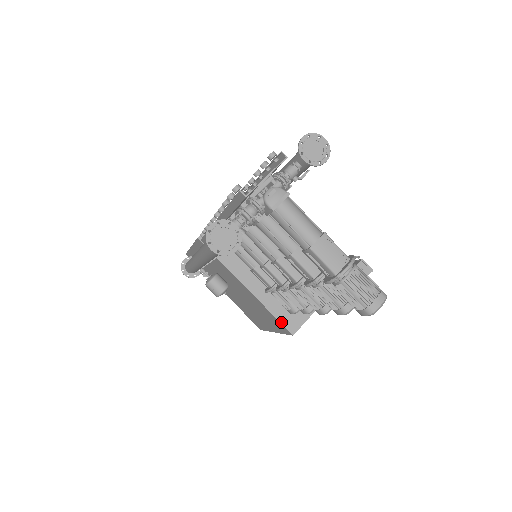
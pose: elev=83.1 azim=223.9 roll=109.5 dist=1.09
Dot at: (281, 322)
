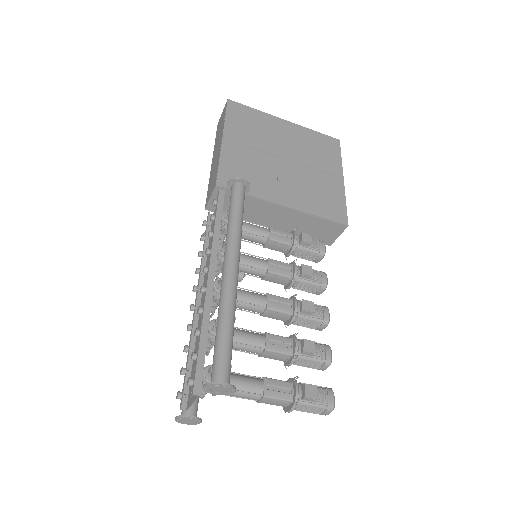
Dot at: occluded
